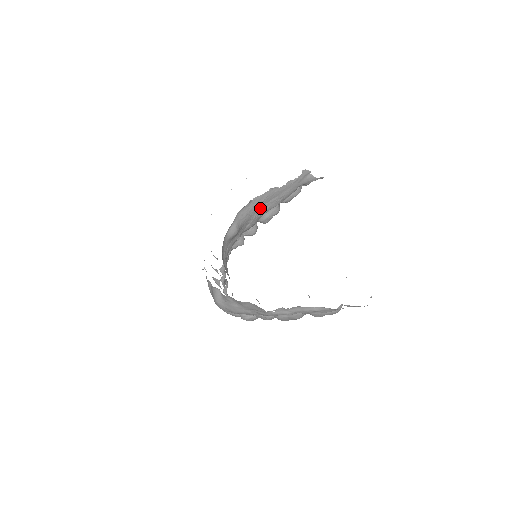
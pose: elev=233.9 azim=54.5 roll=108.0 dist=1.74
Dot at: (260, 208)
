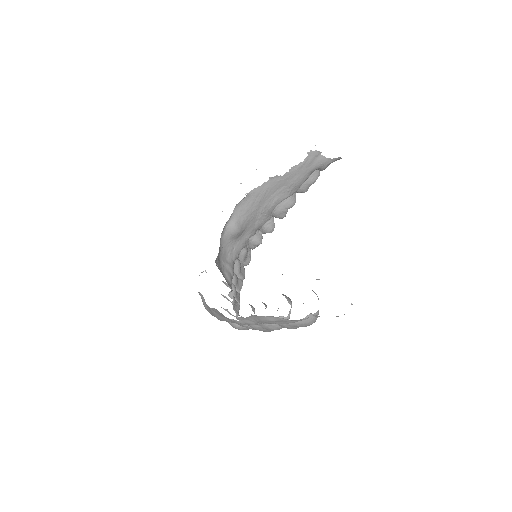
Dot at: (265, 201)
